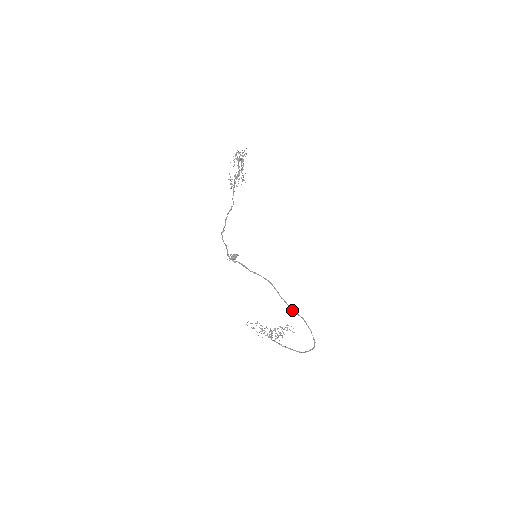
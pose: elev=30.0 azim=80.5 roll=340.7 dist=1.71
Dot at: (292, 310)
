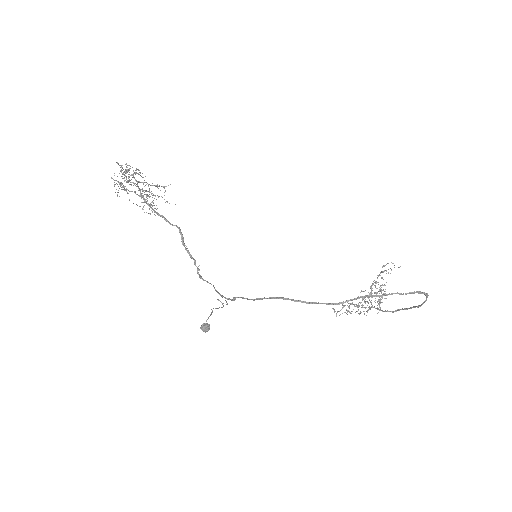
Dot at: (341, 303)
